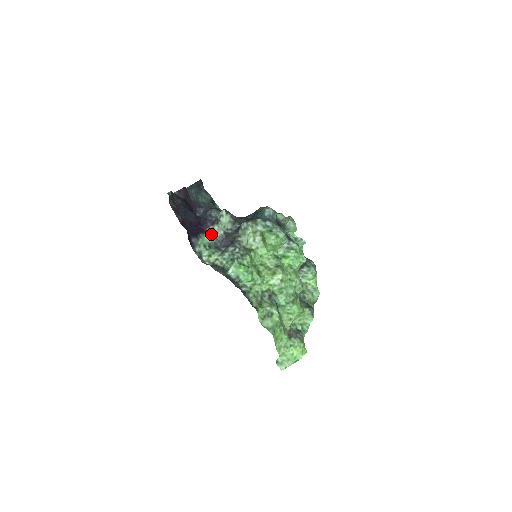
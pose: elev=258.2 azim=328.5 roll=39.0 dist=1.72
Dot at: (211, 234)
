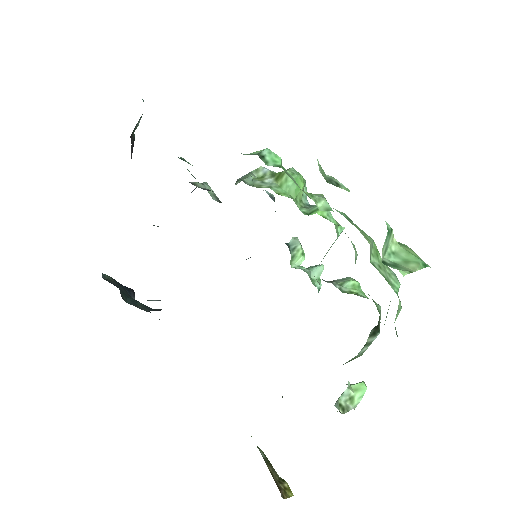
Dot at: (191, 182)
